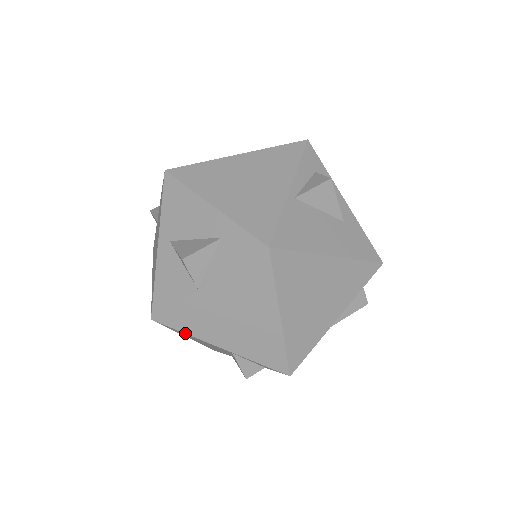
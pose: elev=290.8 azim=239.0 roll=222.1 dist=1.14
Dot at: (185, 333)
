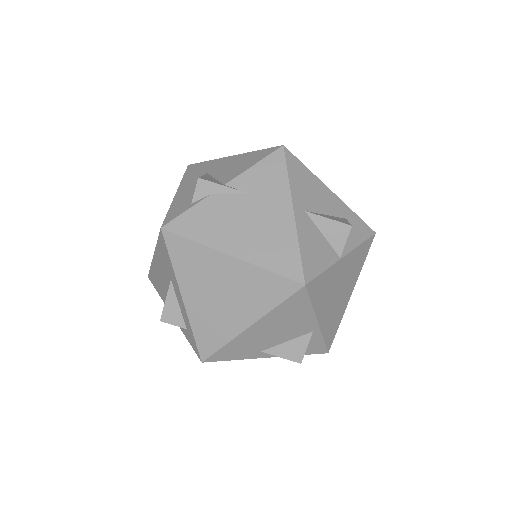
Dot at: (312, 304)
